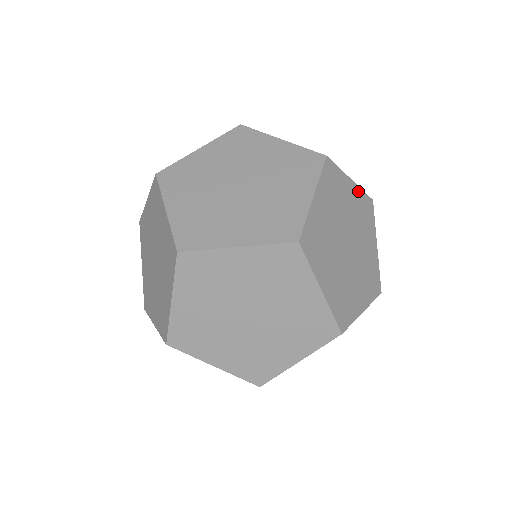
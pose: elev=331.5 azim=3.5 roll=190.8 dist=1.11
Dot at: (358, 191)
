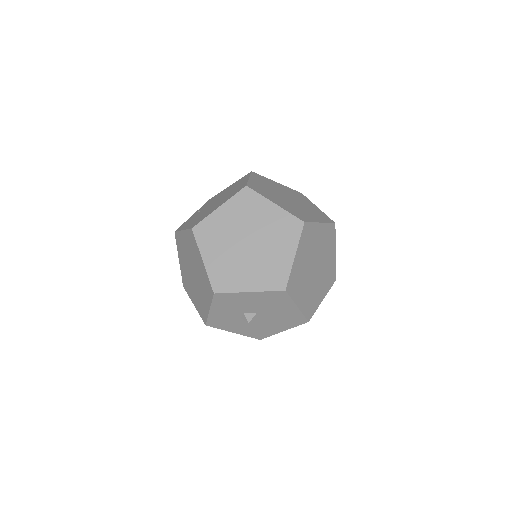
Dot at: occluded
